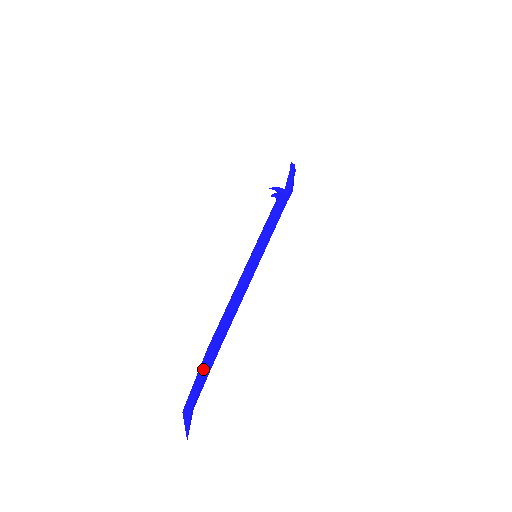
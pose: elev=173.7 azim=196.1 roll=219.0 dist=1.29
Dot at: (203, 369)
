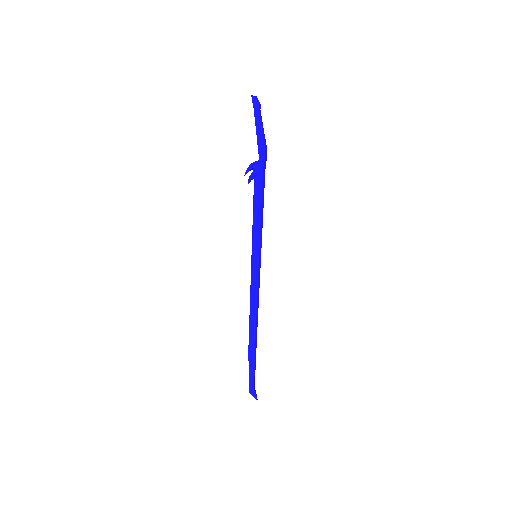
Dot at: (251, 366)
